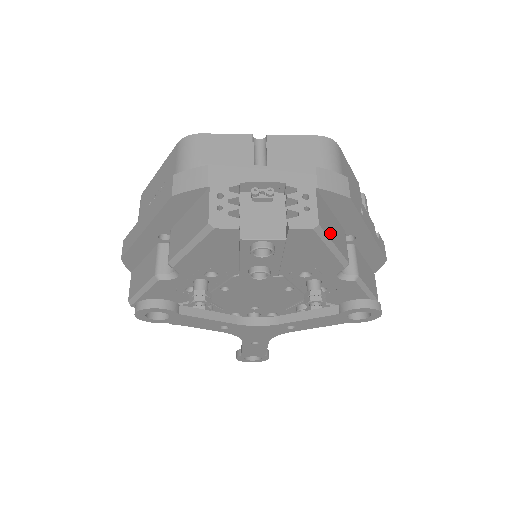
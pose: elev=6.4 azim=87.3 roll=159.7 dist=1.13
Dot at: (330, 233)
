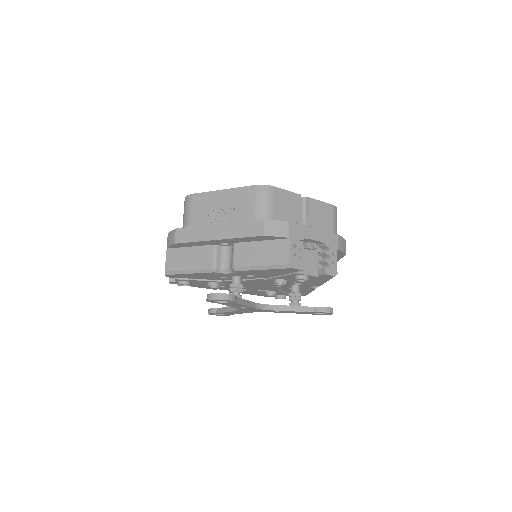
Dot at: occluded
